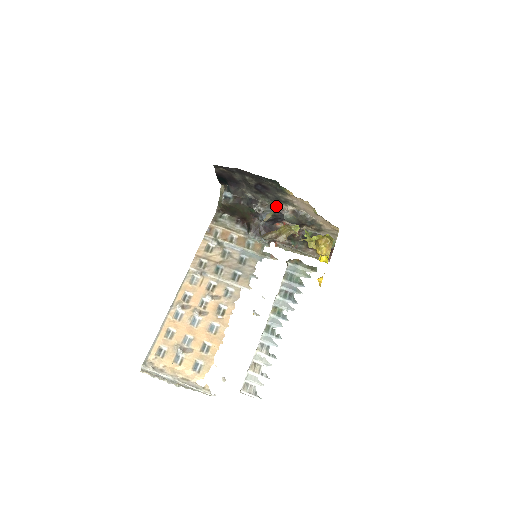
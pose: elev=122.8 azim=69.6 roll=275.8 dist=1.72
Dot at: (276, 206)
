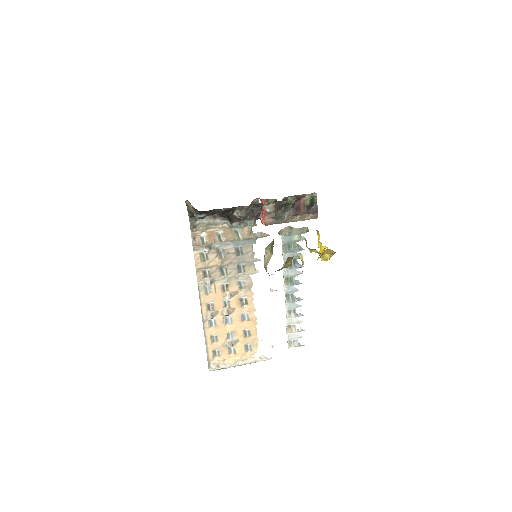
Dot at: (254, 204)
